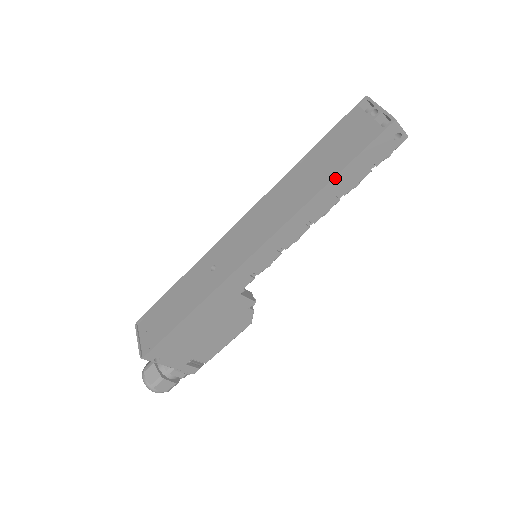
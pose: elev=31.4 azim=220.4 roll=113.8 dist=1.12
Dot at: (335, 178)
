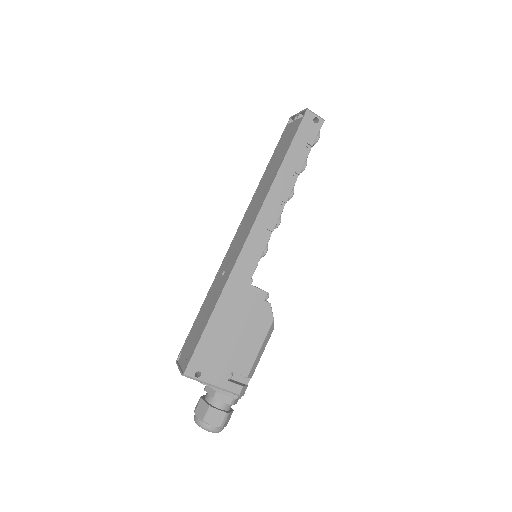
Dot at: (284, 160)
